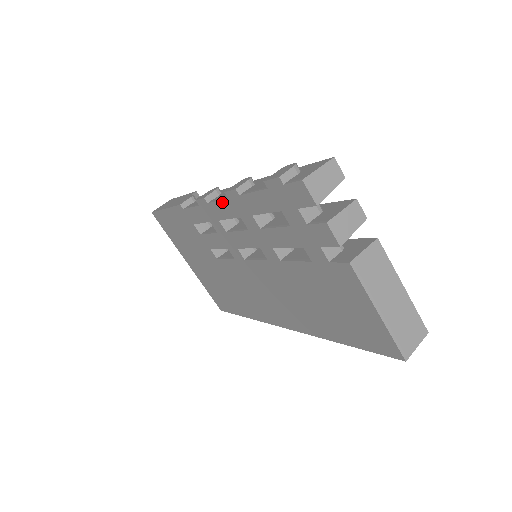
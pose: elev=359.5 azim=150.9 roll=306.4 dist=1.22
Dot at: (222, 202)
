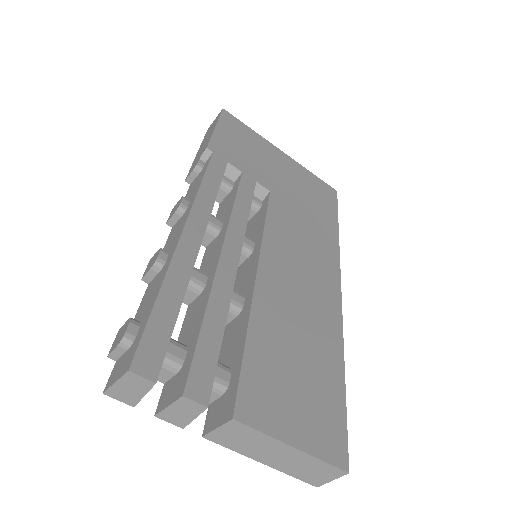
Dot at: occluded
